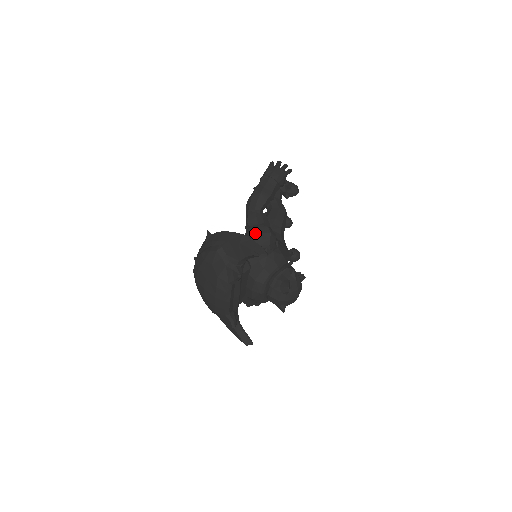
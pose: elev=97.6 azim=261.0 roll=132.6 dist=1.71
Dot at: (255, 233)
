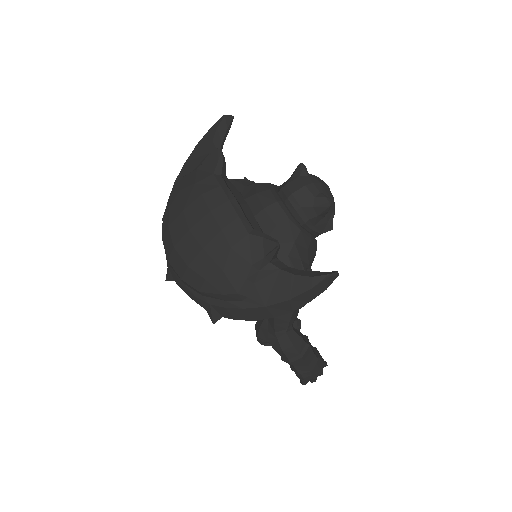
Dot at: occluded
